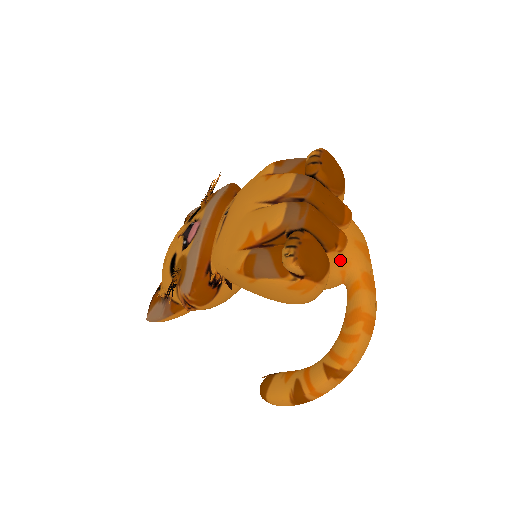
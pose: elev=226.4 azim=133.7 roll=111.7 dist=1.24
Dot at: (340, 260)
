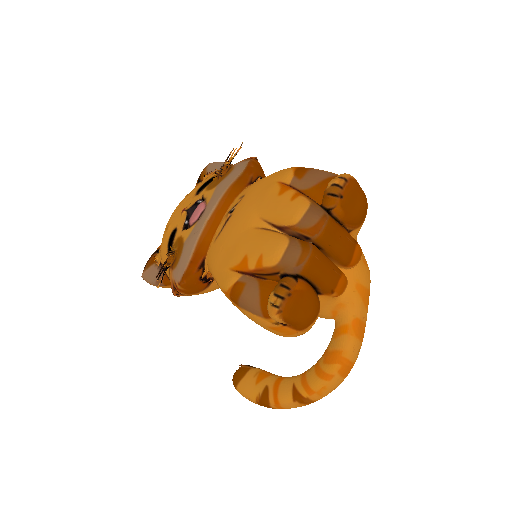
Dot at: (334, 302)
